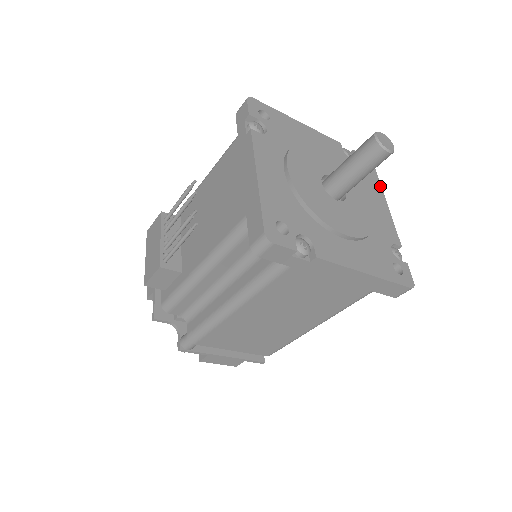
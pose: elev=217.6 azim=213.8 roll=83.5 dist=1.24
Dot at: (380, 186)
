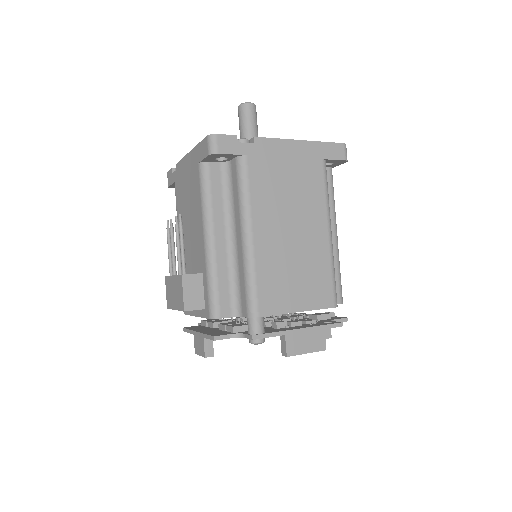
Dot at: occluded
